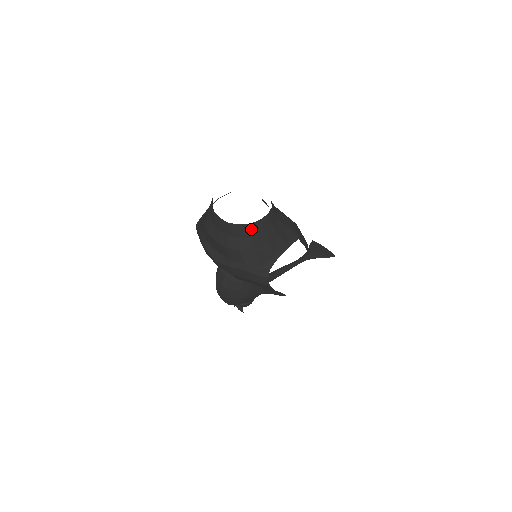
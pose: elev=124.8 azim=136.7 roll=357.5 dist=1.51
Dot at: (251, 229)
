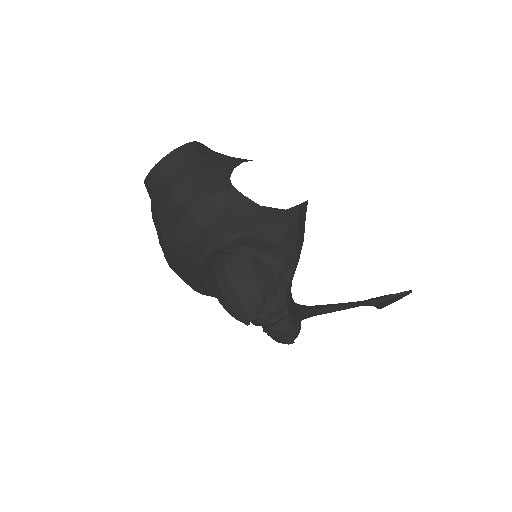
Dot at: (180, 153)
